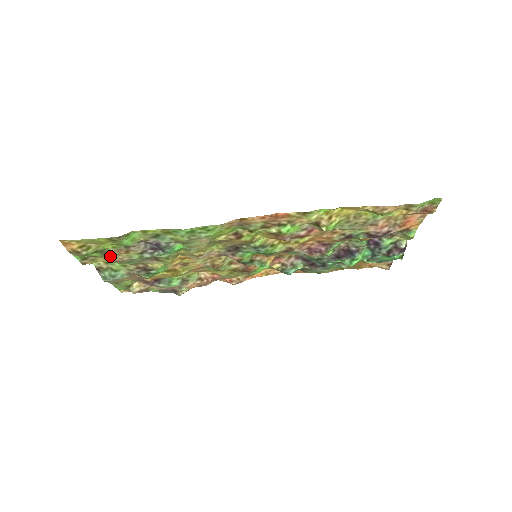
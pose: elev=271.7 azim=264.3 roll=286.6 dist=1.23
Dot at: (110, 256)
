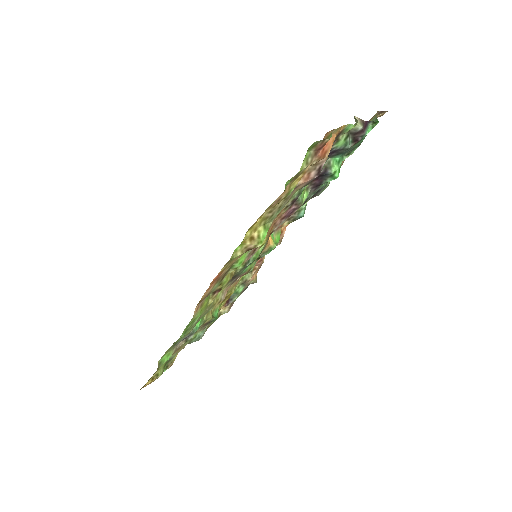
Dot at: (175, 355)
